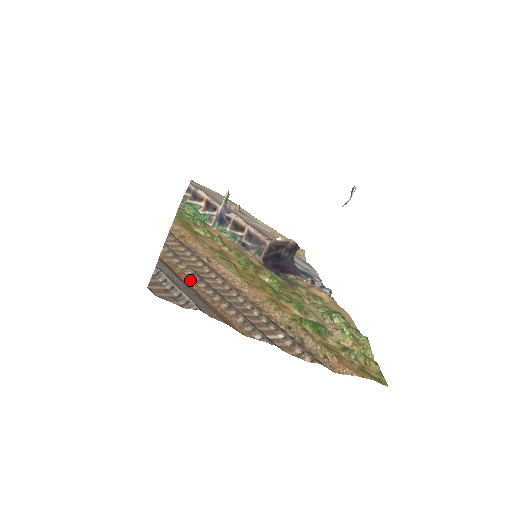
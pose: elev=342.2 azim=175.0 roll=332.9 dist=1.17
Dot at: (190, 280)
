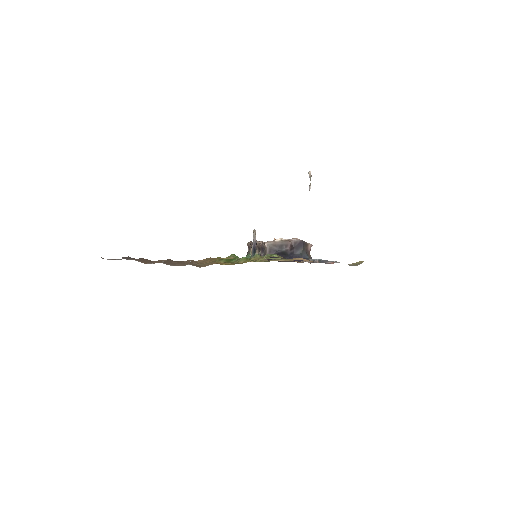
Dot at: (155, 261)
